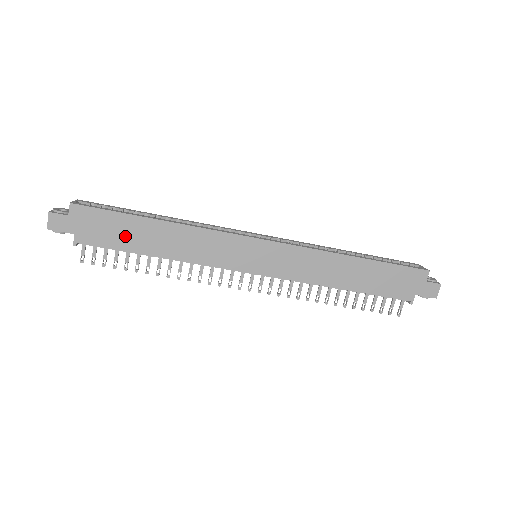
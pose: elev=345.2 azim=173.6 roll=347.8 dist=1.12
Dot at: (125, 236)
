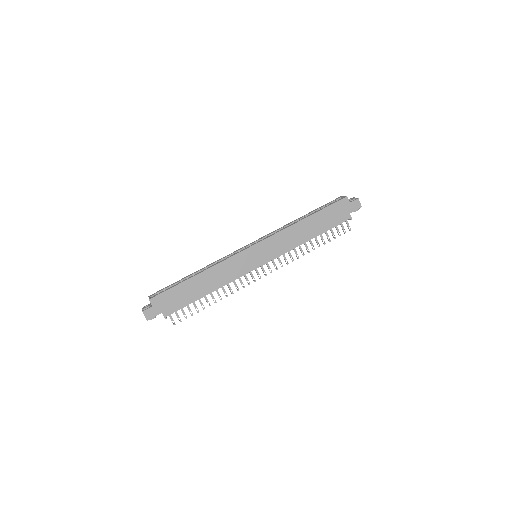
Dot at: (186, 295)
